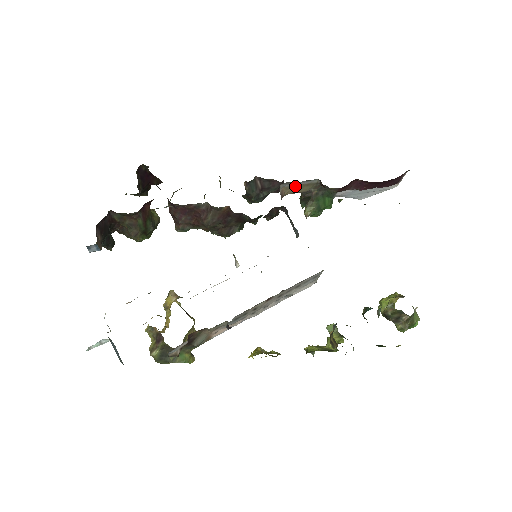
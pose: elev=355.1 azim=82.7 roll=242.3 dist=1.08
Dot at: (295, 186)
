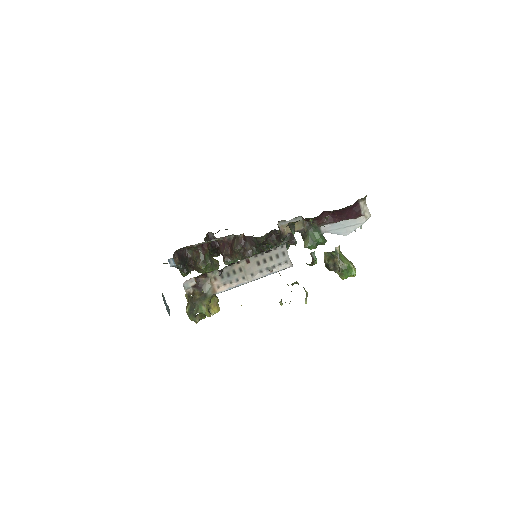
Dot at: occluded
